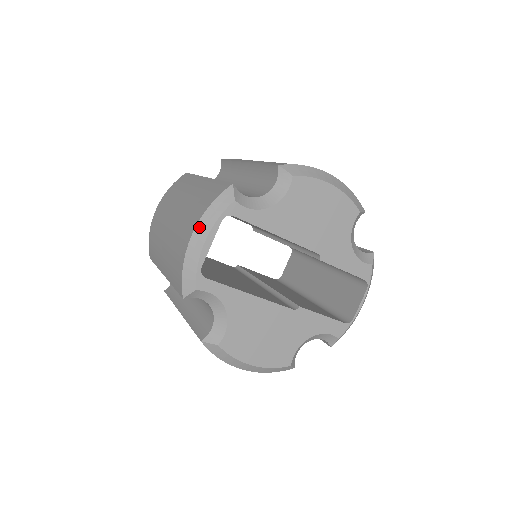
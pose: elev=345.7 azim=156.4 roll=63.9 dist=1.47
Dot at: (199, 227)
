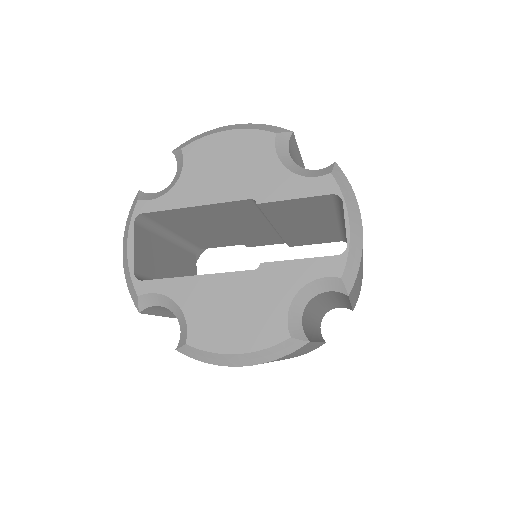
Dot at: (124, 241)
